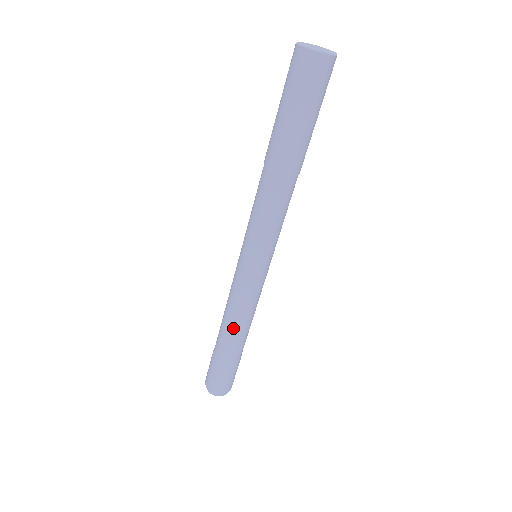
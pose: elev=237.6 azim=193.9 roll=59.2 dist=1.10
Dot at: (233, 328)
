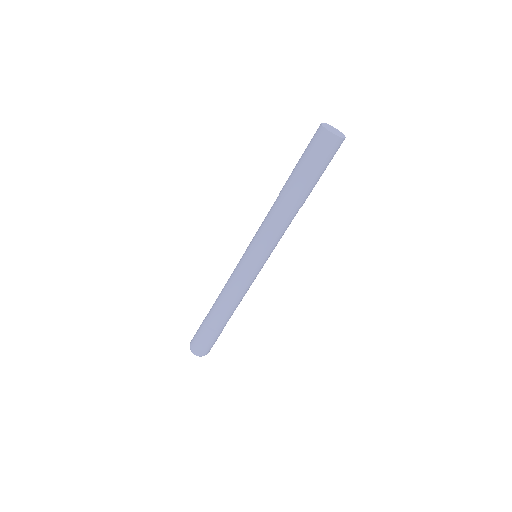
Dot at: (221, 301)
